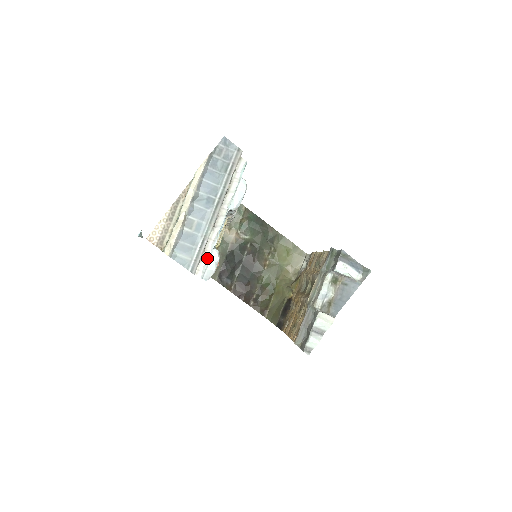
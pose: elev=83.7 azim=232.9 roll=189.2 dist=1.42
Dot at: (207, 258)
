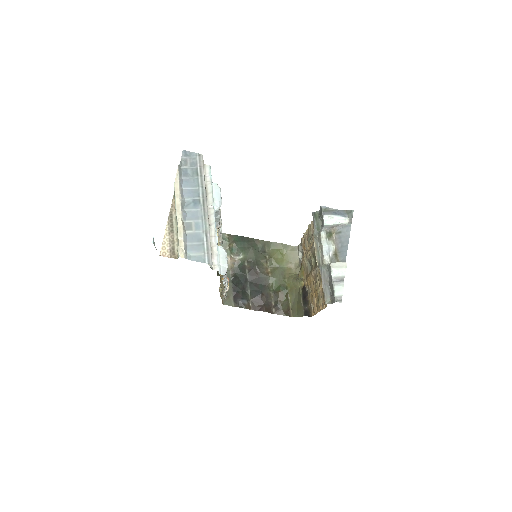
Dot at: (216, 253)
